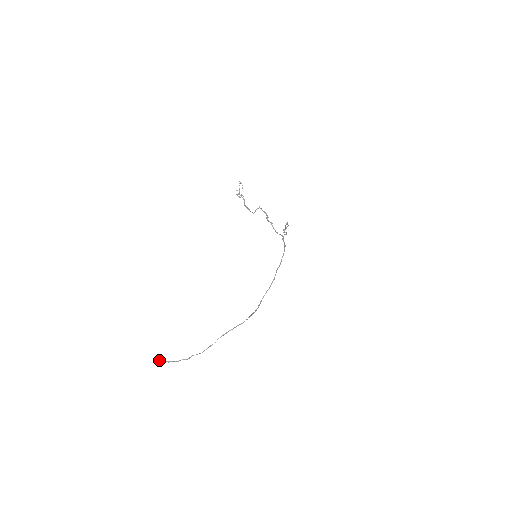
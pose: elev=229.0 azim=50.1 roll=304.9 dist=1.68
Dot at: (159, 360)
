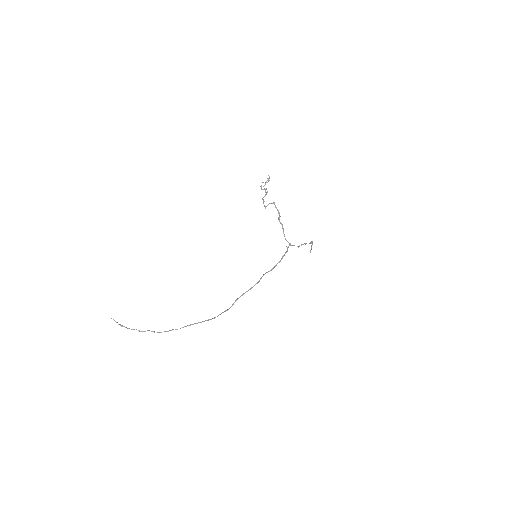
Dot at: (115, 321)
